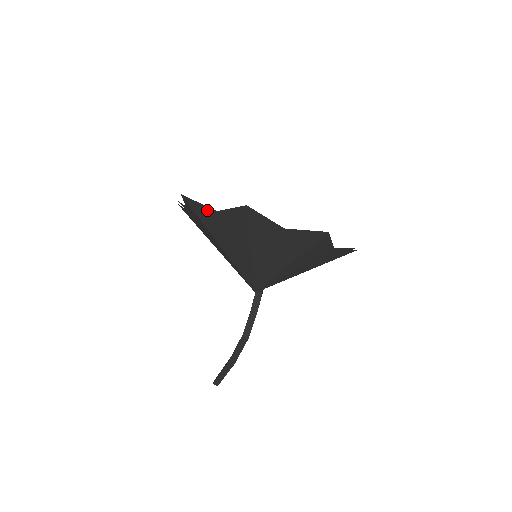
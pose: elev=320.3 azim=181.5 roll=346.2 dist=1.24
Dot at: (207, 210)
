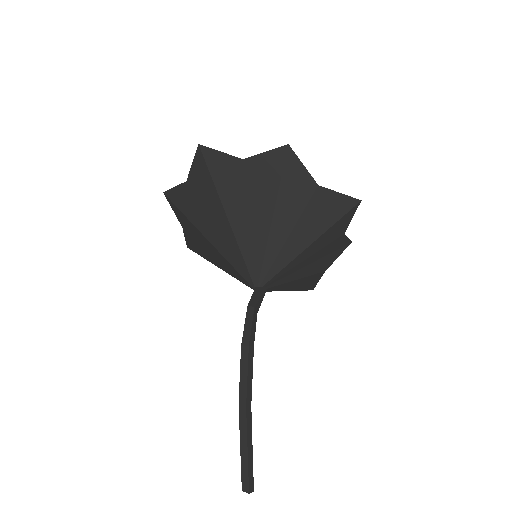
Dot at: (181, 190)
